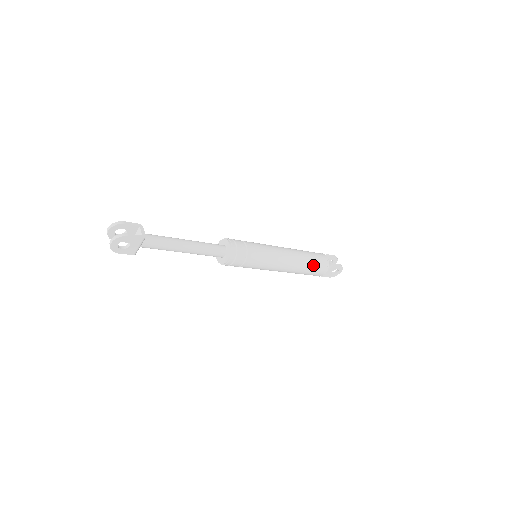
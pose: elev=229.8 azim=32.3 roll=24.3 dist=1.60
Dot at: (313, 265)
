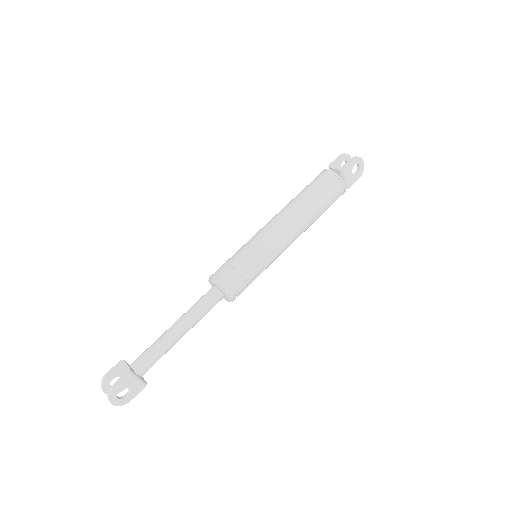
Dot at: (320, 196)
